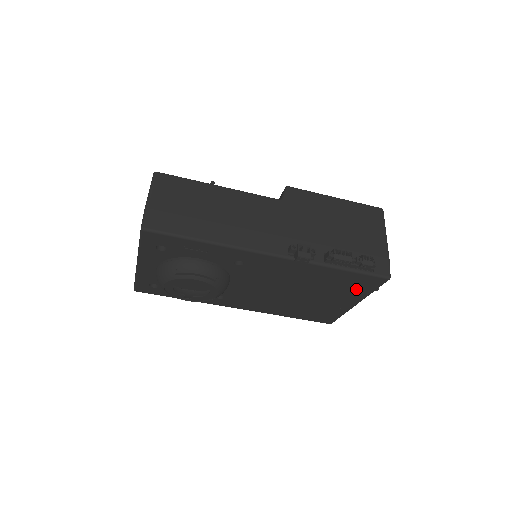
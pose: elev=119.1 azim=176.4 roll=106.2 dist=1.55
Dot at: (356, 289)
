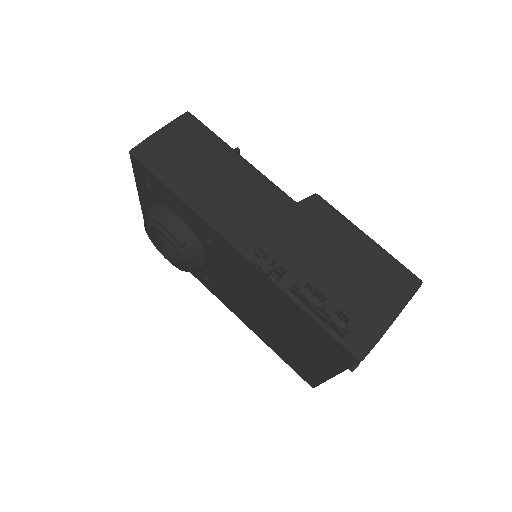
Dot at: (326, 352)
